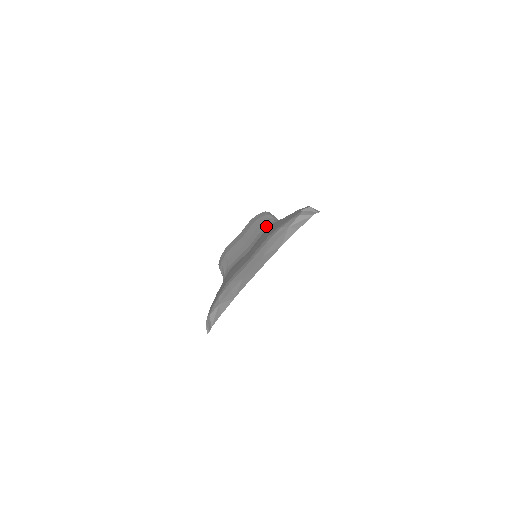
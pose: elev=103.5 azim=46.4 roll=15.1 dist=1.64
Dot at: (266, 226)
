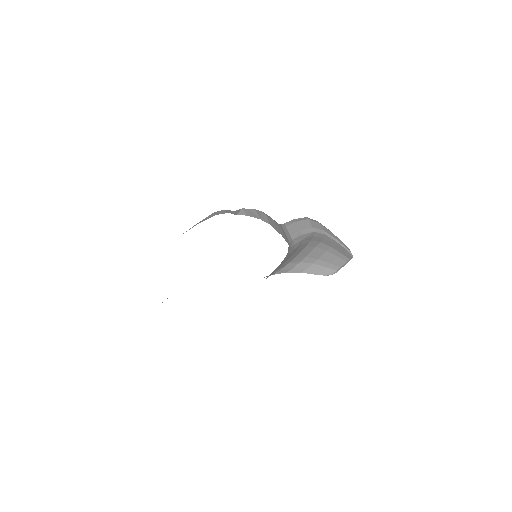
Dot at: occluded
